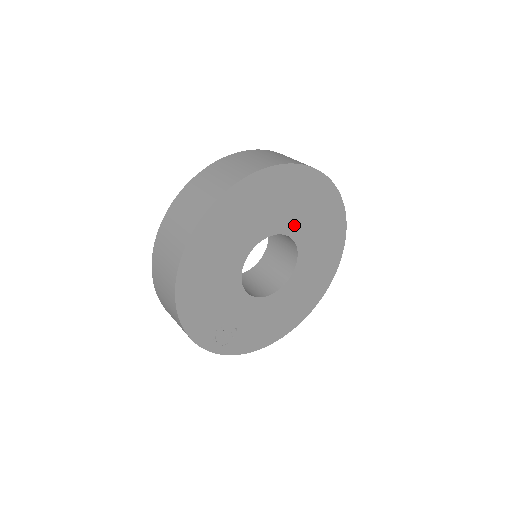
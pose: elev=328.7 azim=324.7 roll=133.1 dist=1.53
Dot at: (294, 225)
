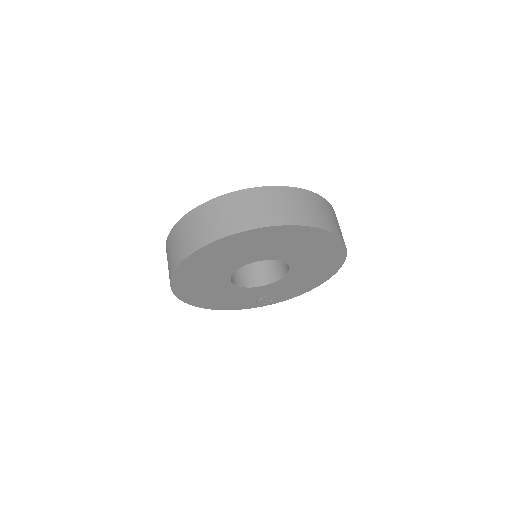
Dot at: (252, 257)
